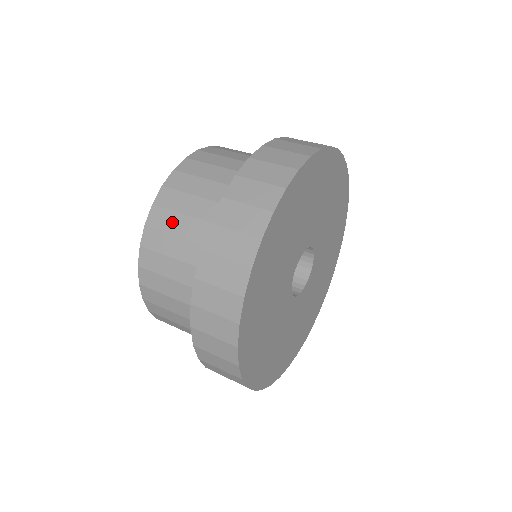
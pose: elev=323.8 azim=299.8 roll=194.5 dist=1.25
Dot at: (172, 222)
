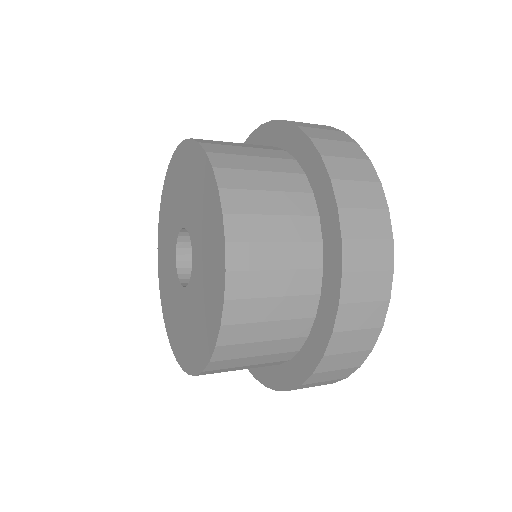
Dot at: (256, 201)
